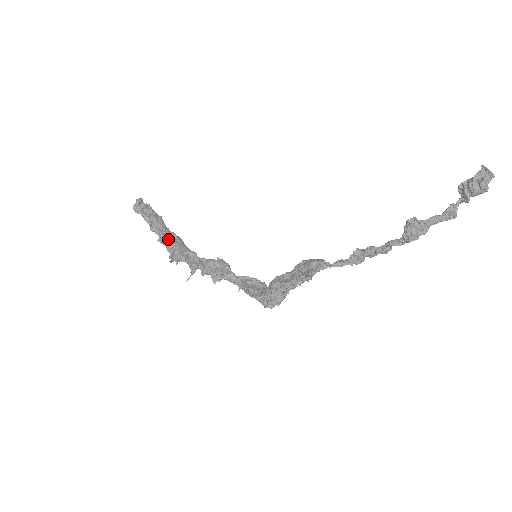
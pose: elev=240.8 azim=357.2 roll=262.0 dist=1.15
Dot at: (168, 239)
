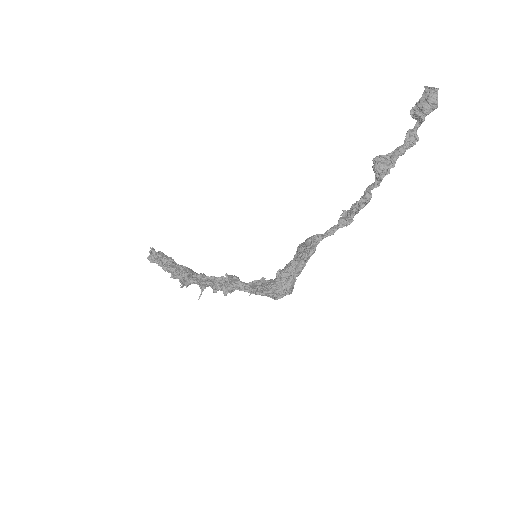
Dot at: (177, 270)
